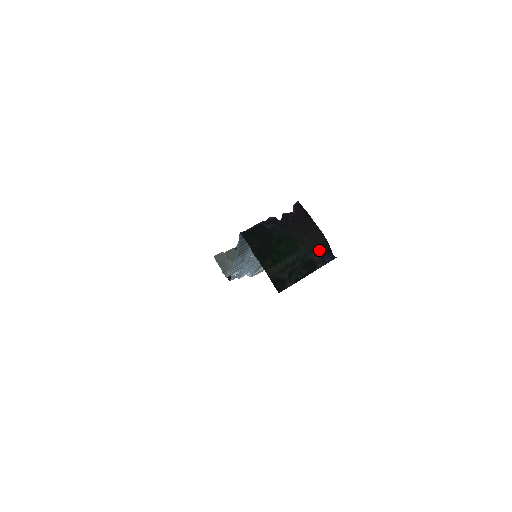
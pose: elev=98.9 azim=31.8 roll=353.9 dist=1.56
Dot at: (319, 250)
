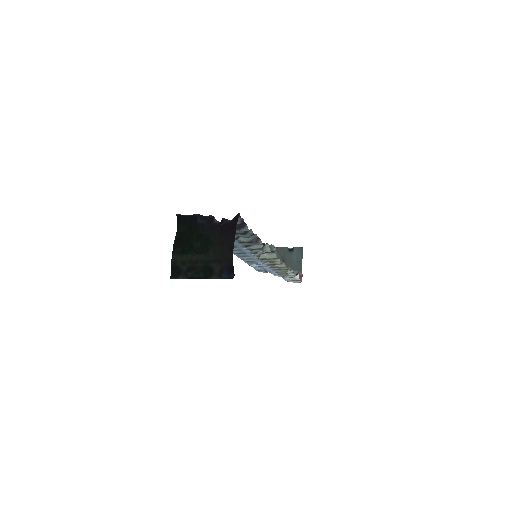
Dot at: (222, 263)
